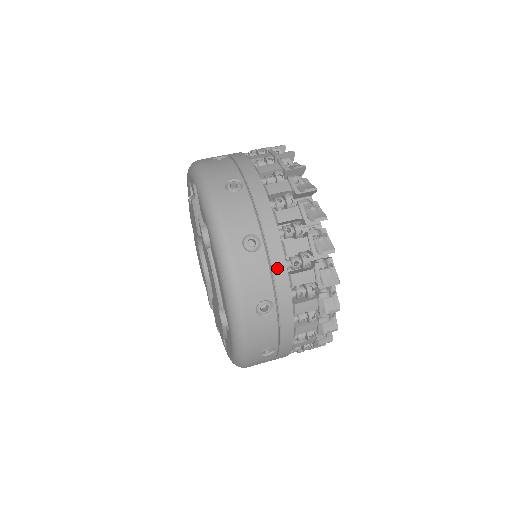
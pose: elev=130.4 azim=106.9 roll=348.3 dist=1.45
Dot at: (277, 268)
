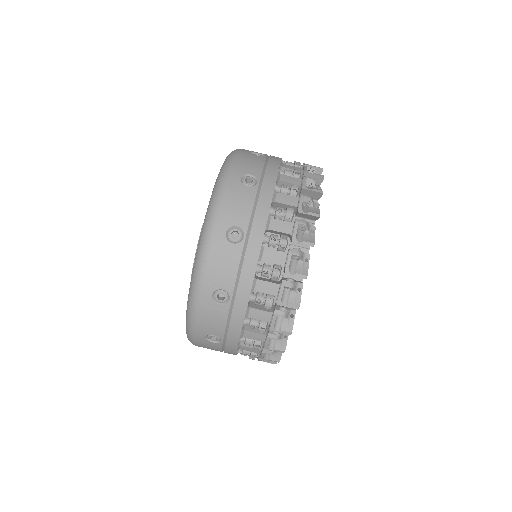
Dot at: (247, 267)
